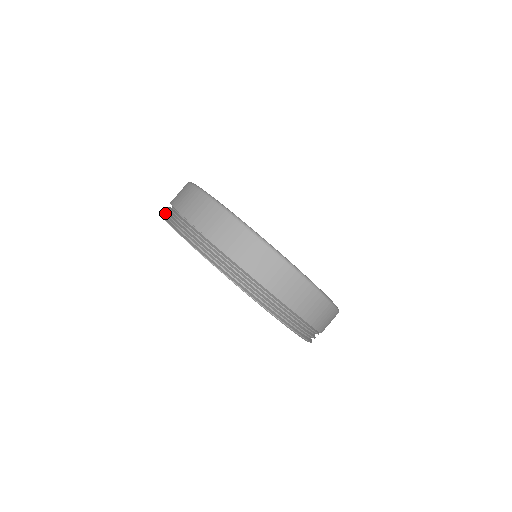
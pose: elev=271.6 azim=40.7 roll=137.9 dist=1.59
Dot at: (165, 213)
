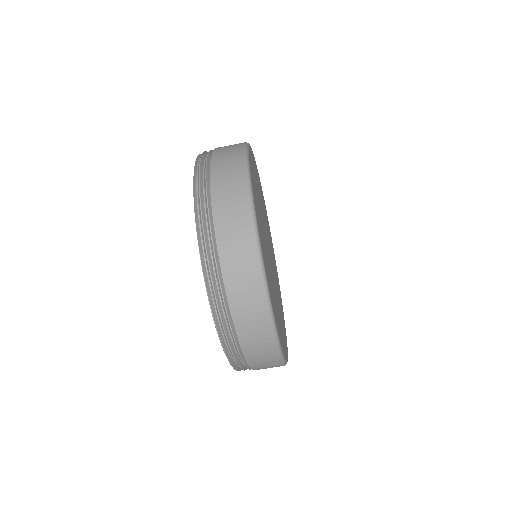
Dot at: (200, 208)
